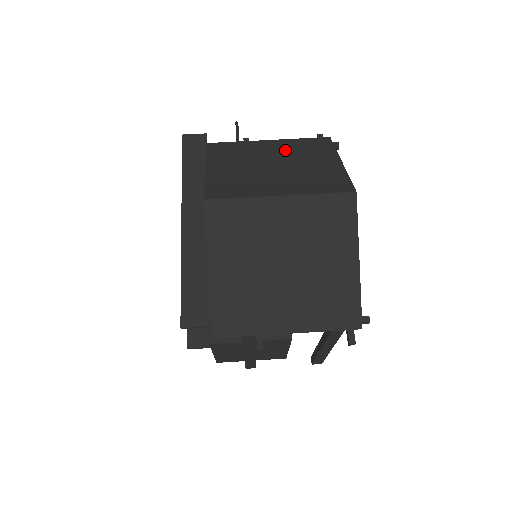
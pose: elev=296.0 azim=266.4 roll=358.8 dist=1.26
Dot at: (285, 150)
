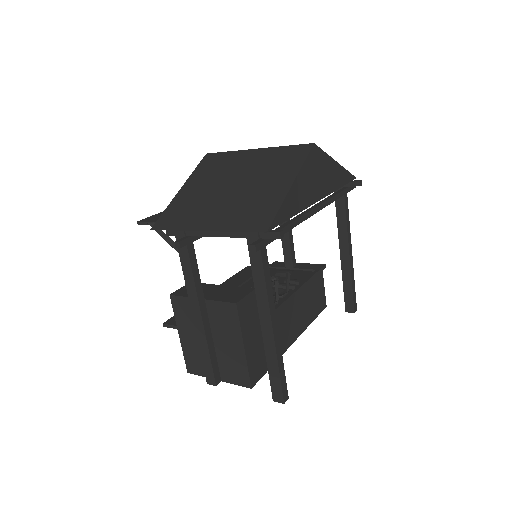
Dot at: occluded
